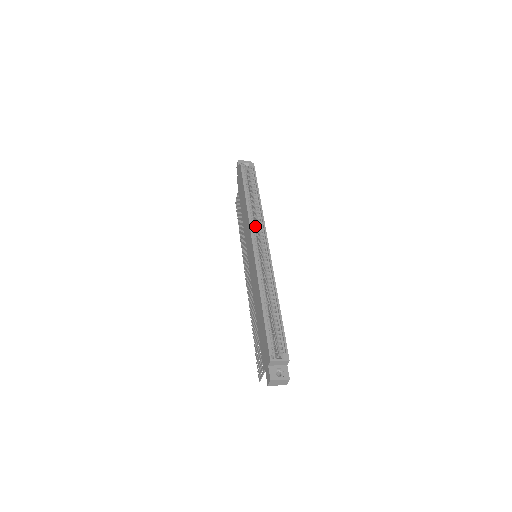
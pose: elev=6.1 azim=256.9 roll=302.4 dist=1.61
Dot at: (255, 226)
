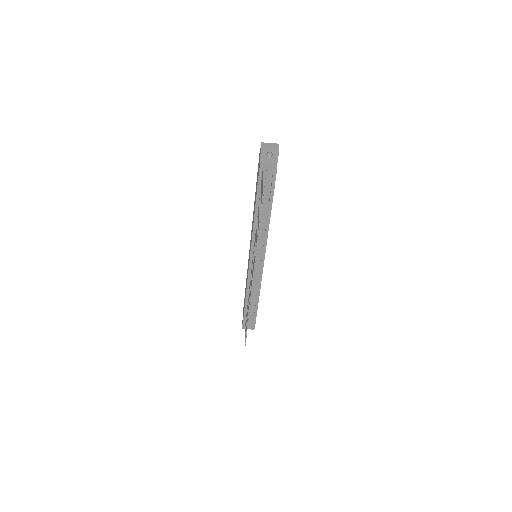
Dot at: occluded
